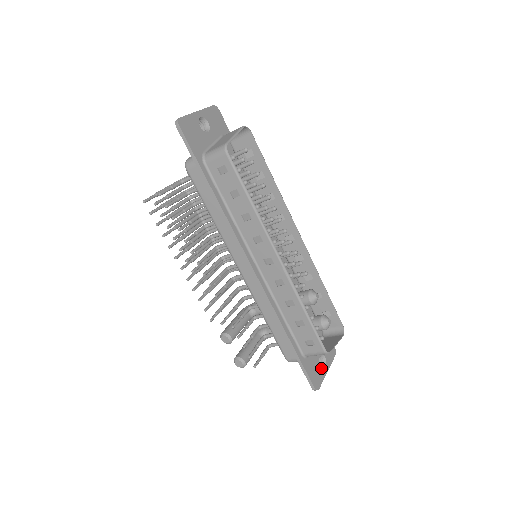
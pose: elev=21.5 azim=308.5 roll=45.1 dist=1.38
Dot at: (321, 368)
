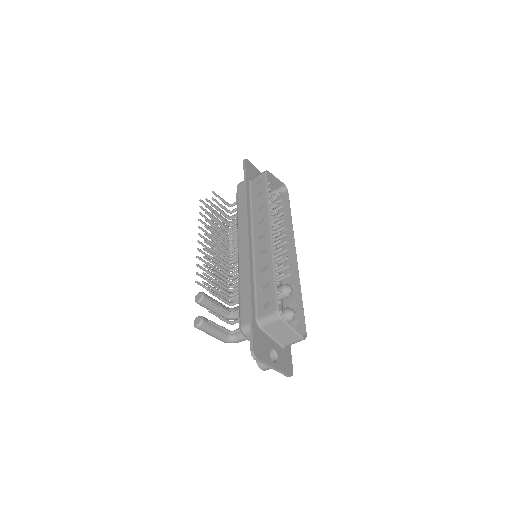
Dot at: (269, 355)
